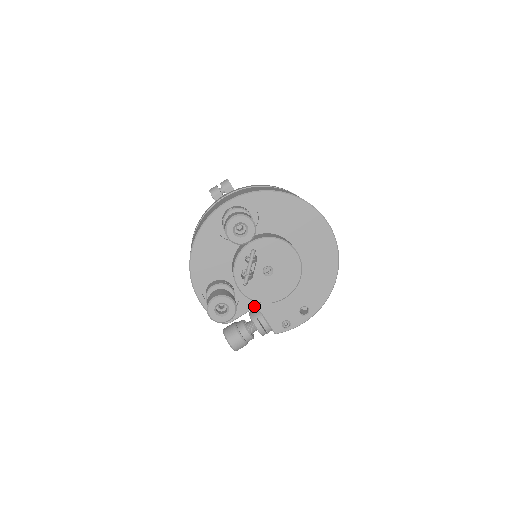
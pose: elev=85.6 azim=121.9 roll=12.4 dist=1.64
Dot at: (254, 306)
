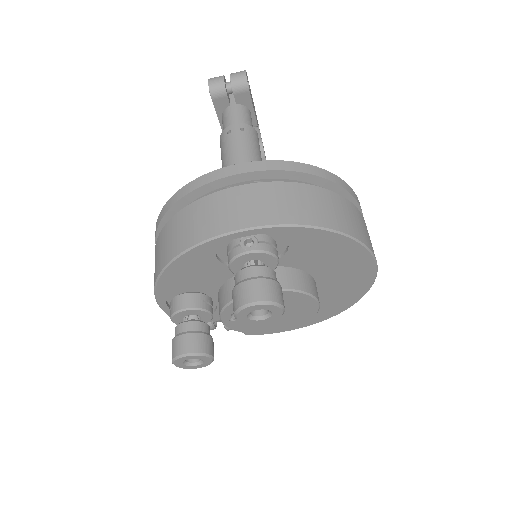
Dot at: occluded
